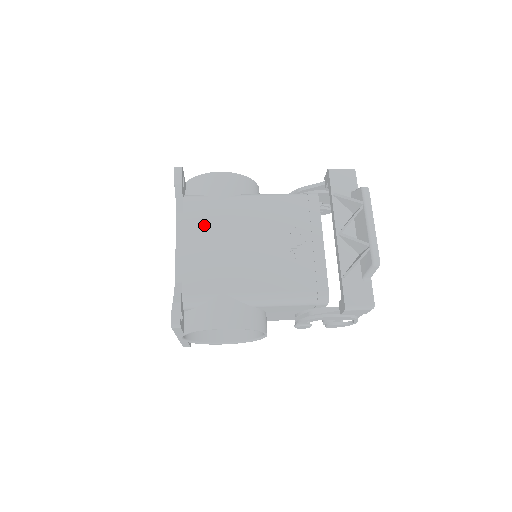
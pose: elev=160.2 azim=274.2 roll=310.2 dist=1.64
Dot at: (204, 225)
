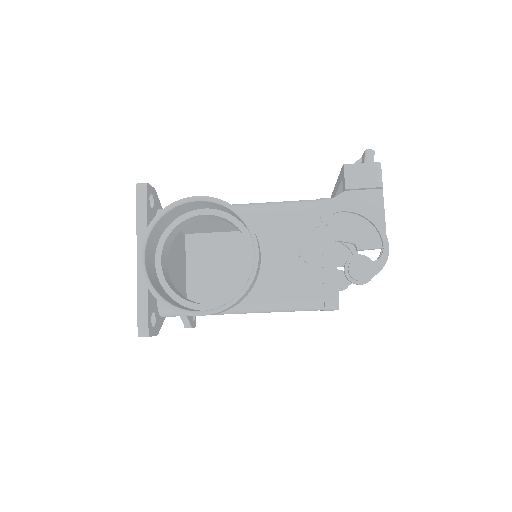
Dot at: occluded
